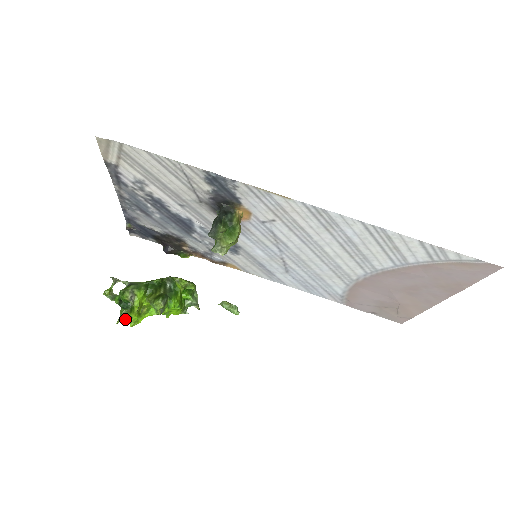
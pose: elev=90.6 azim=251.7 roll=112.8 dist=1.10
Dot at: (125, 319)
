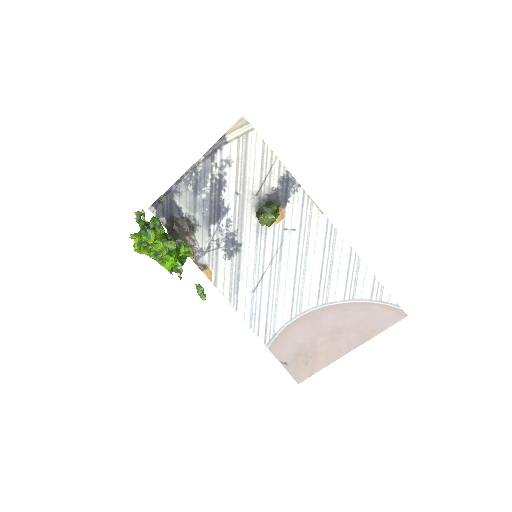
Dot at: (138, 239)
